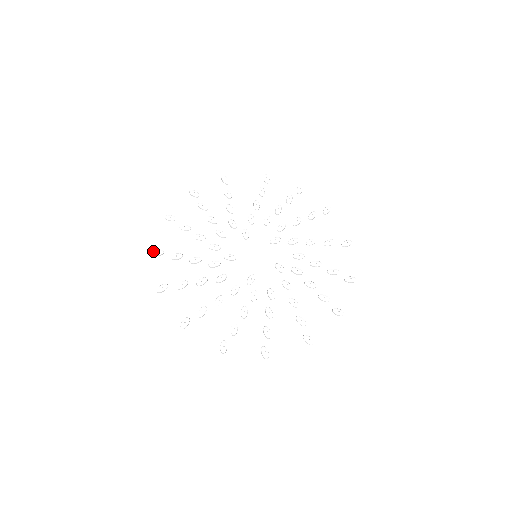
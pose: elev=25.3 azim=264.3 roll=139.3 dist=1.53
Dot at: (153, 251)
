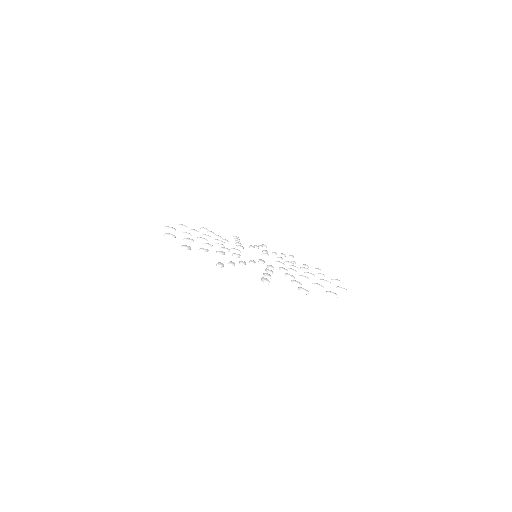
Dot at: (166, 233)
